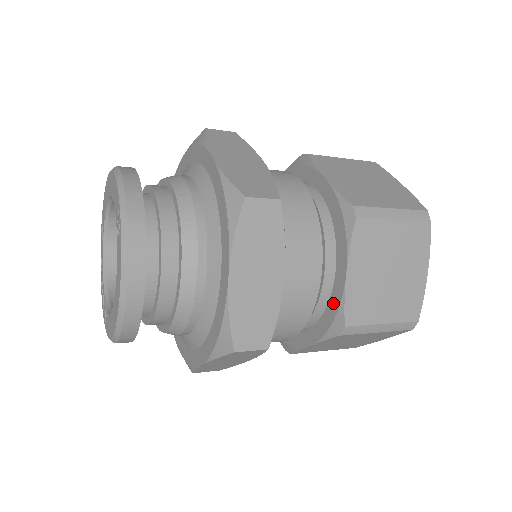
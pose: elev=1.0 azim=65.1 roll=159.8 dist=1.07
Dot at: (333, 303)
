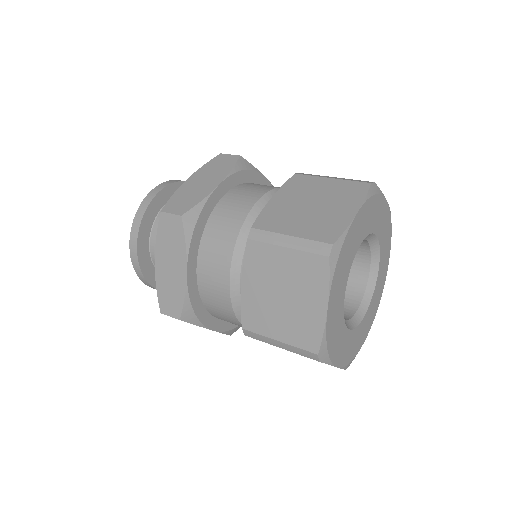
Dot at: occluded
